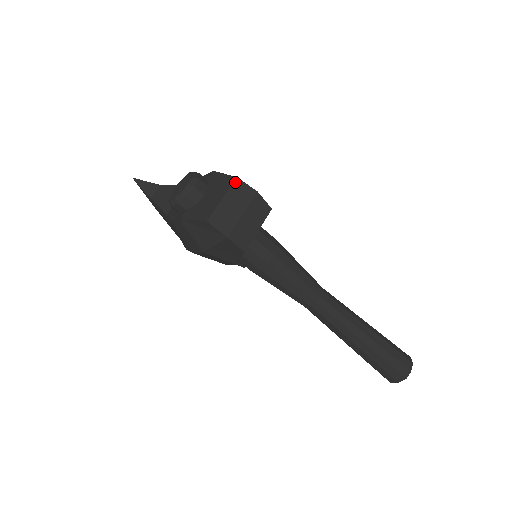
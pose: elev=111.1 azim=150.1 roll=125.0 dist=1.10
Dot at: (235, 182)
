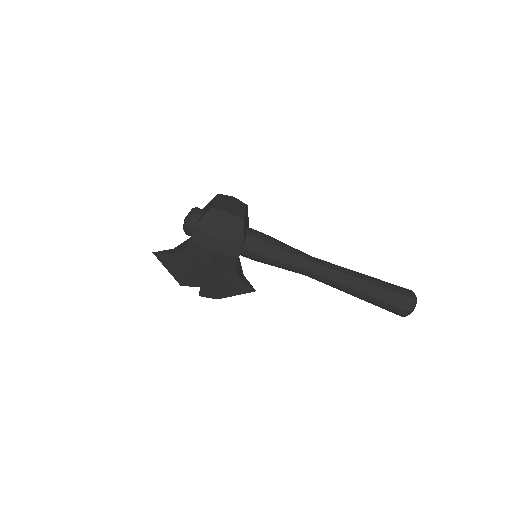
Dot at: (218, 195)
